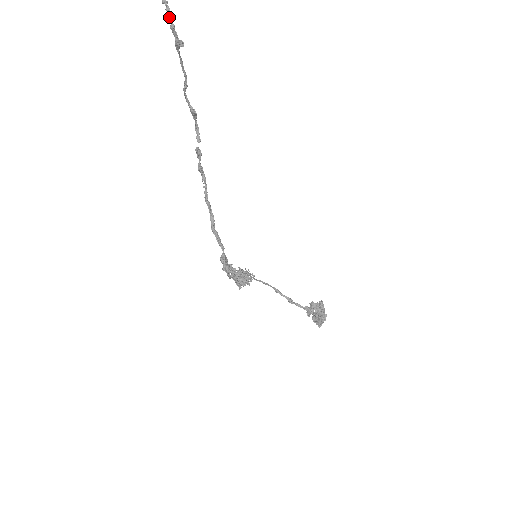
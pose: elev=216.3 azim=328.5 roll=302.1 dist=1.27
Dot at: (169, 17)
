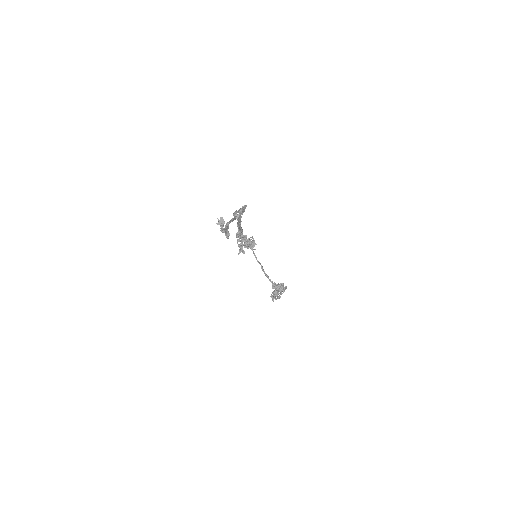
Dot at: (221, 230)
